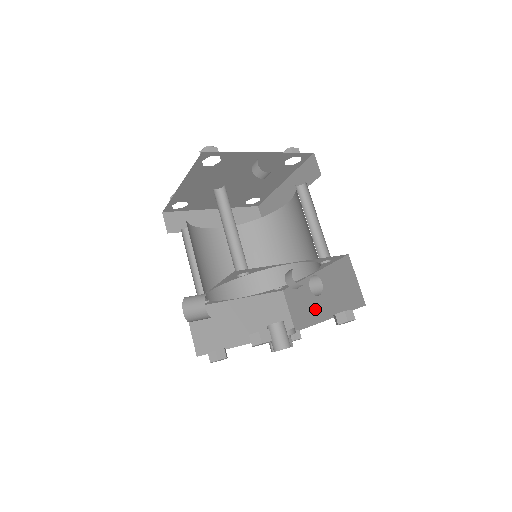
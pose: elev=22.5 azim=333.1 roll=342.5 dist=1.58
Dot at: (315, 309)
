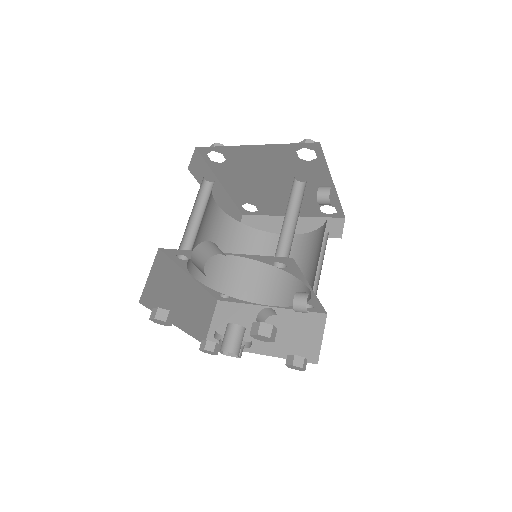
Dot at: (250, 337)
